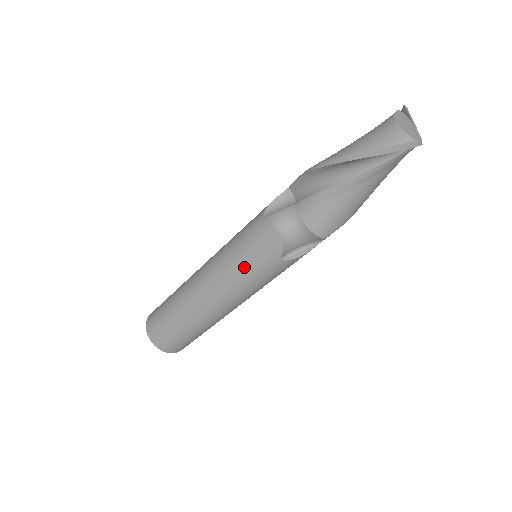
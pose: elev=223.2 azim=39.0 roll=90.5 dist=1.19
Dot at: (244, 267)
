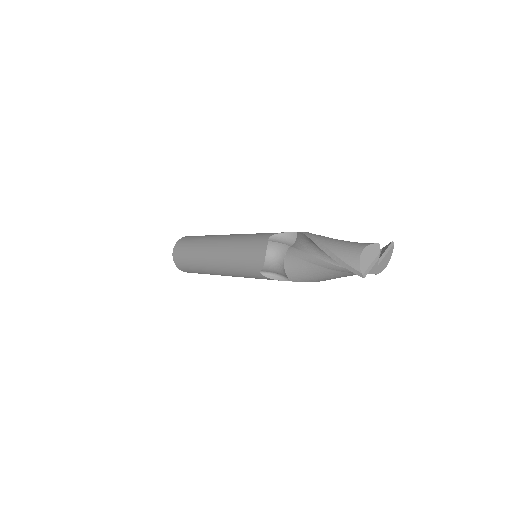
Dot at: (239, 258)
